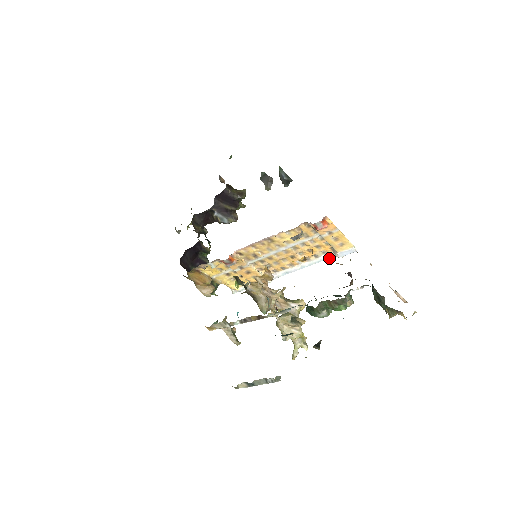
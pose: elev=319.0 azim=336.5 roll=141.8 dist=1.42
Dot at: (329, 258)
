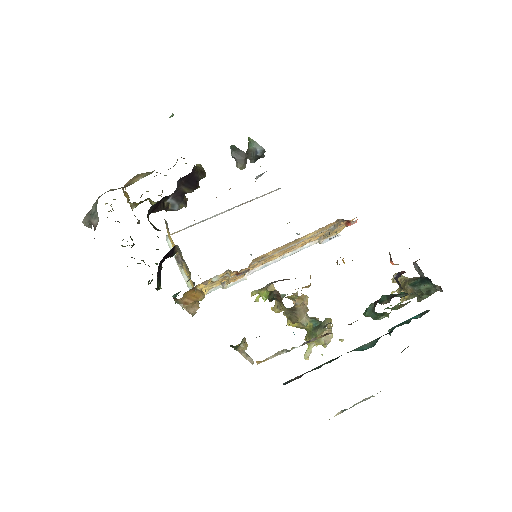
Dot at: (311, 245)
